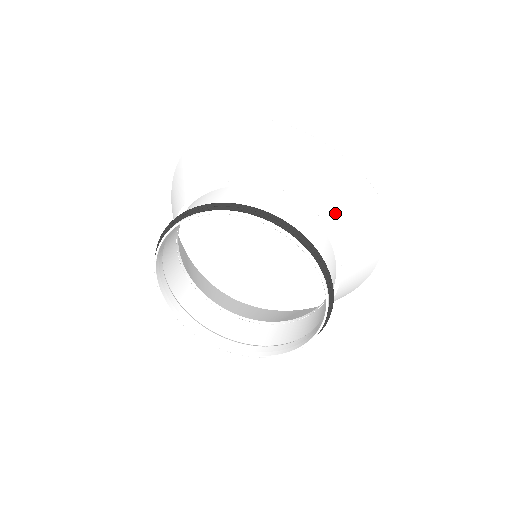
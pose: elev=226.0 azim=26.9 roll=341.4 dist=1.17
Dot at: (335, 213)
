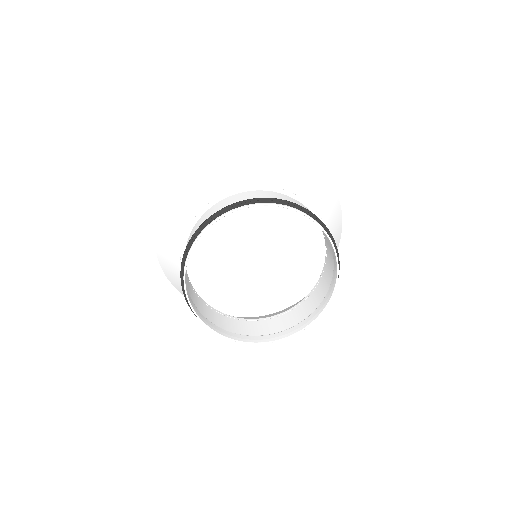
Dot at: (255, 177)
